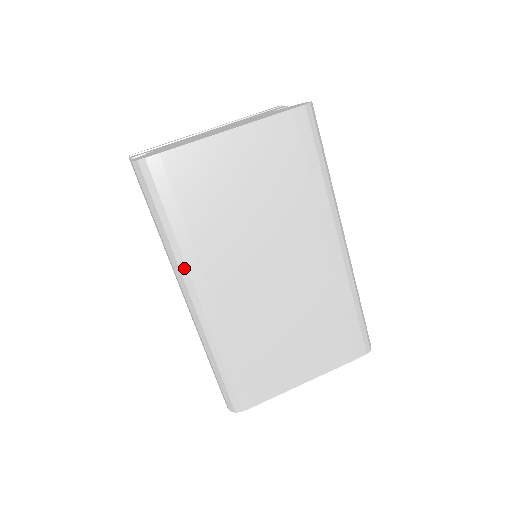
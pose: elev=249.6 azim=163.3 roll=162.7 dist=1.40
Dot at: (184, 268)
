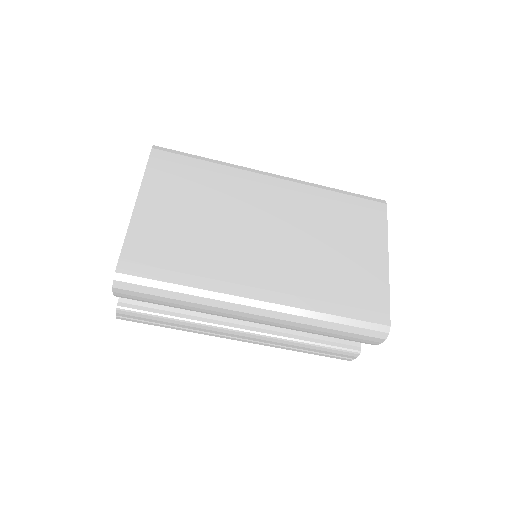
Dot at: (225, 297)
